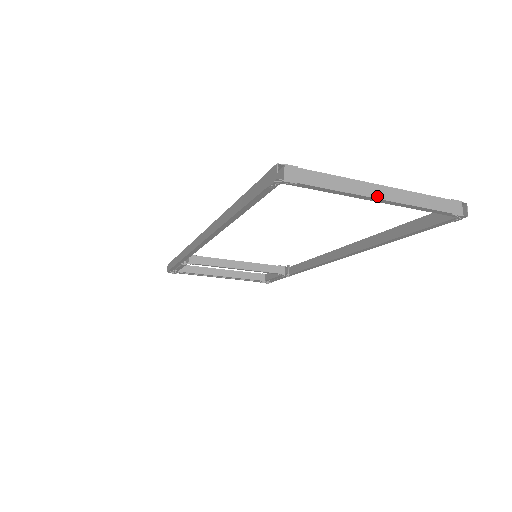
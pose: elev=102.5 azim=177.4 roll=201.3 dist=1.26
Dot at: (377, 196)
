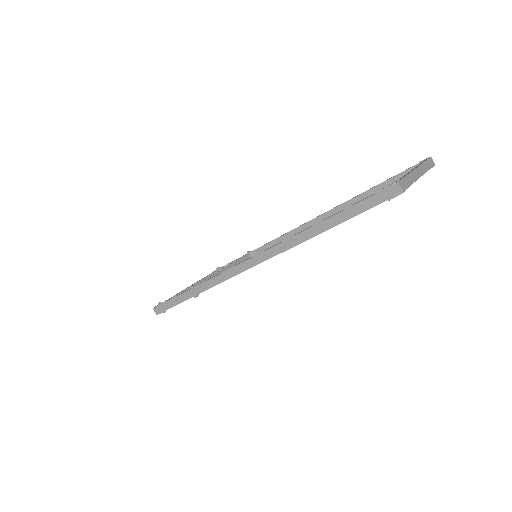
Dot at: (419, 176)
